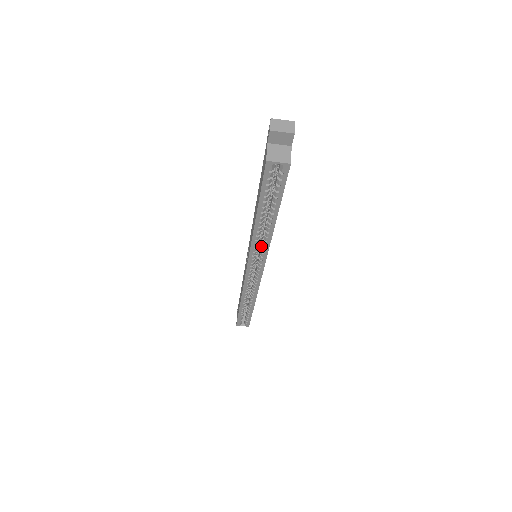
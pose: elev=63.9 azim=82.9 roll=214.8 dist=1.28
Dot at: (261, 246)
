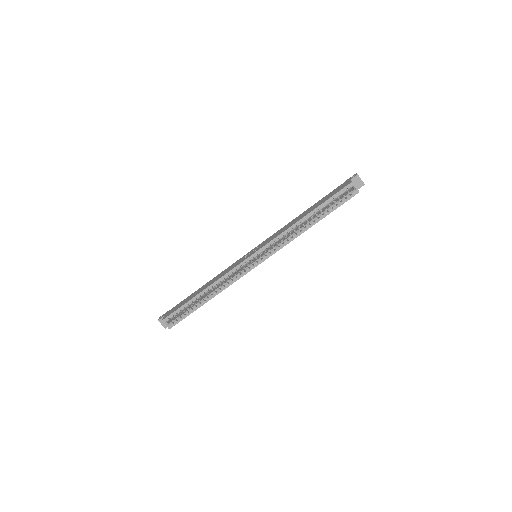
Dot at: (281, 241)
